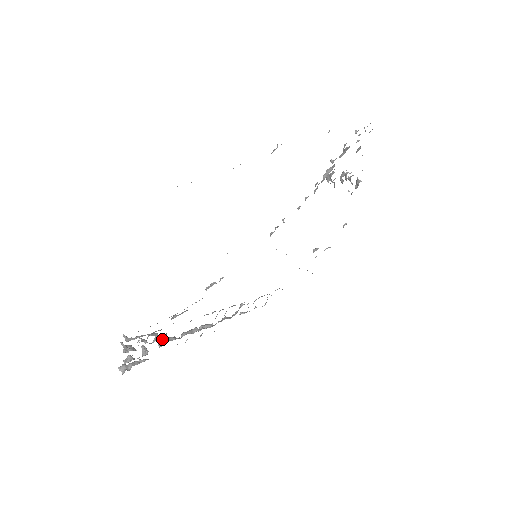
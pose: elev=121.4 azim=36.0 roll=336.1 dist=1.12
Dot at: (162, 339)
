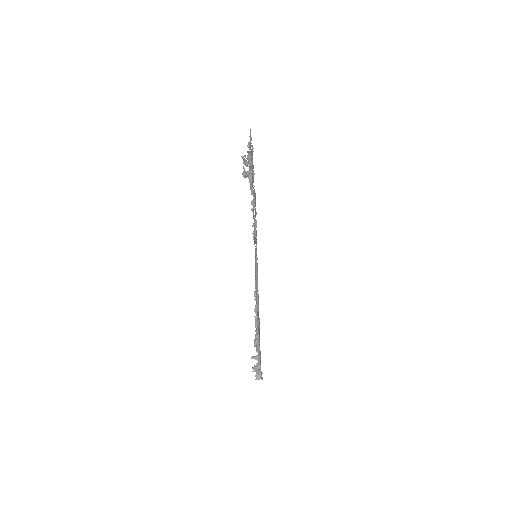
Dot at: (255, 343)
